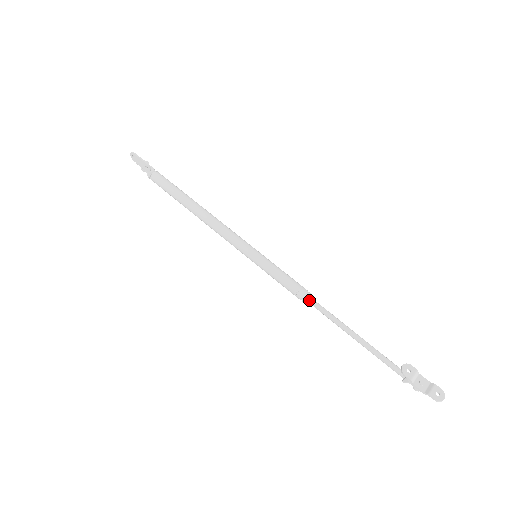
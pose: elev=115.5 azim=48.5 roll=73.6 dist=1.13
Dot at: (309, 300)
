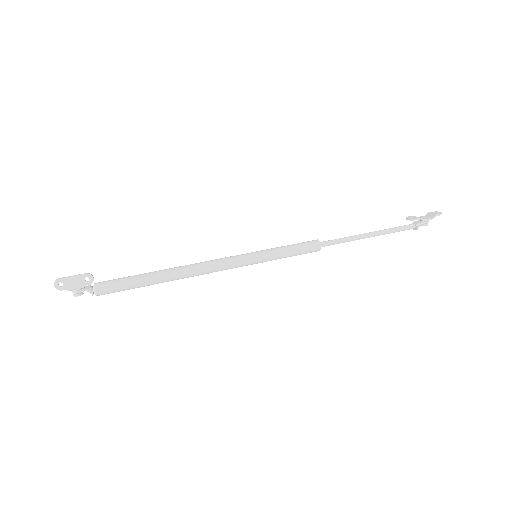
Dot at: (322, 243)
